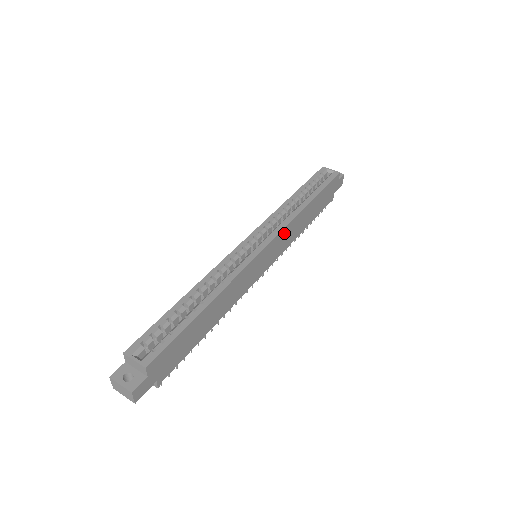
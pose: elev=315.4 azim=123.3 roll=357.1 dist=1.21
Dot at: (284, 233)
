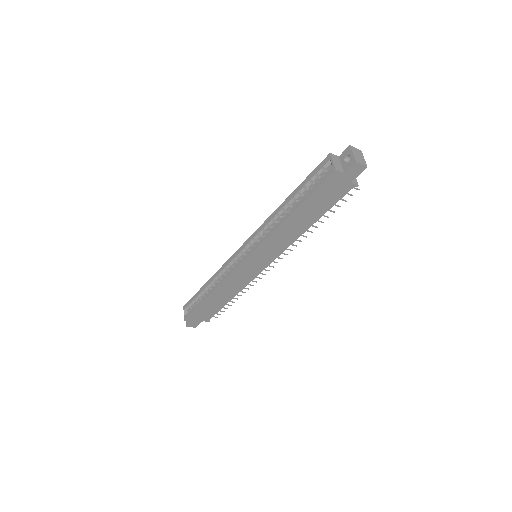
Dot at: (266, 246)
